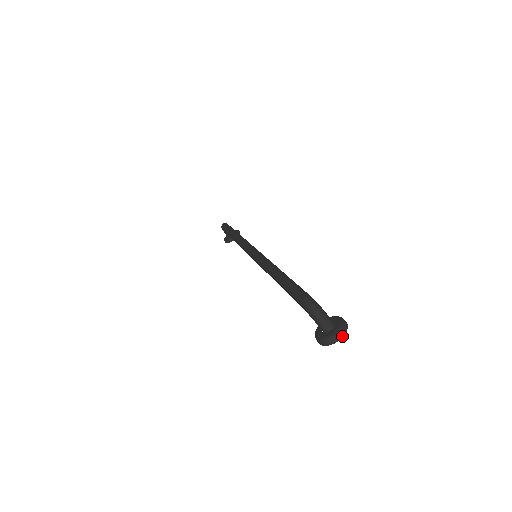
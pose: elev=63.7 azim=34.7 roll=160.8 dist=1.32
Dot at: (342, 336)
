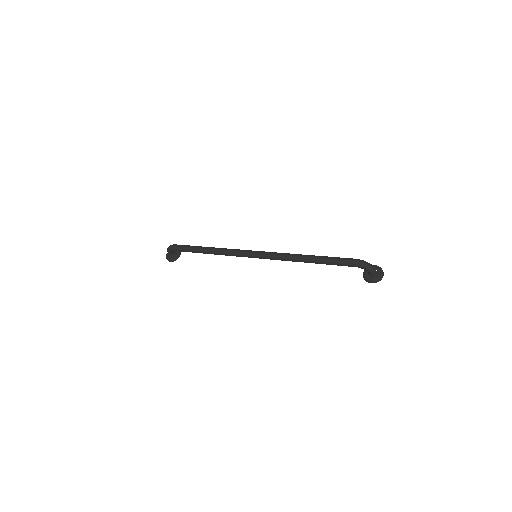
Dot at: occluded
